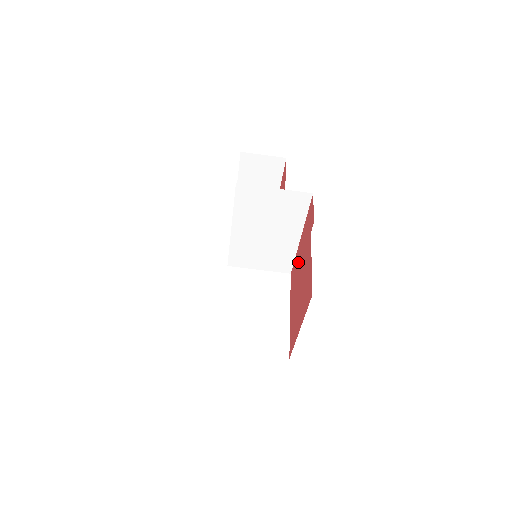
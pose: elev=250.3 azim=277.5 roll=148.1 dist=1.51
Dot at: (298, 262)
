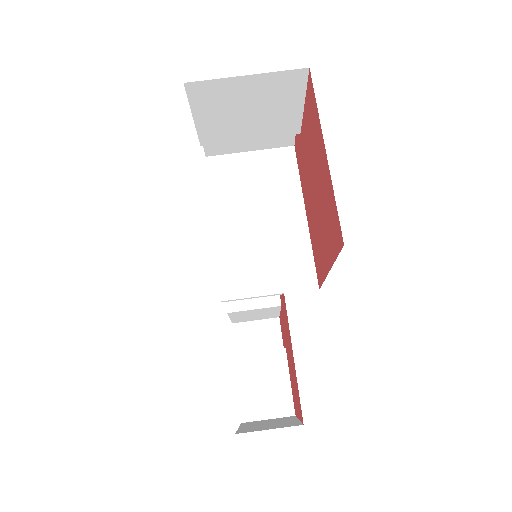
Dot at: (311, 219)
